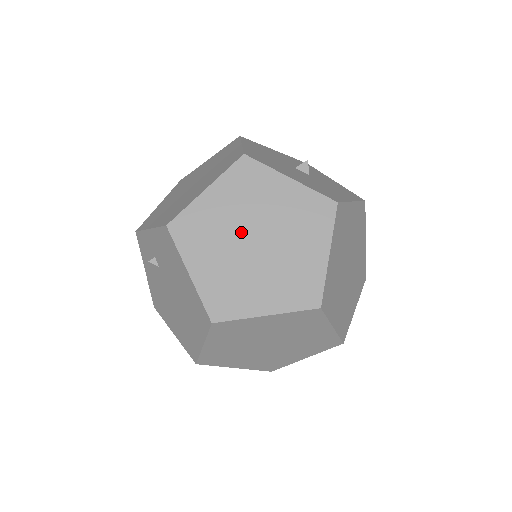
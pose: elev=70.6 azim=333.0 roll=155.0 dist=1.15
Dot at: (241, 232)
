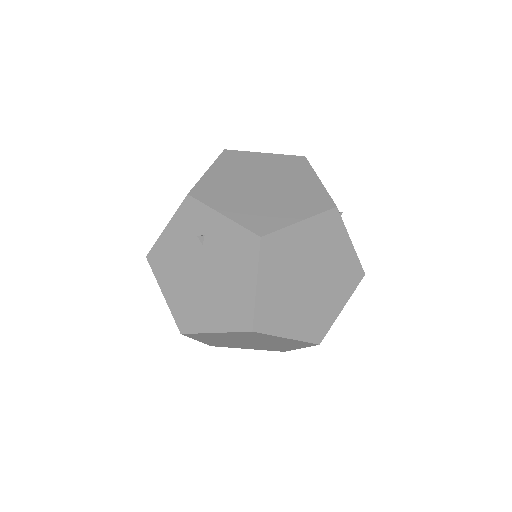
Dot at: (305, 268)
